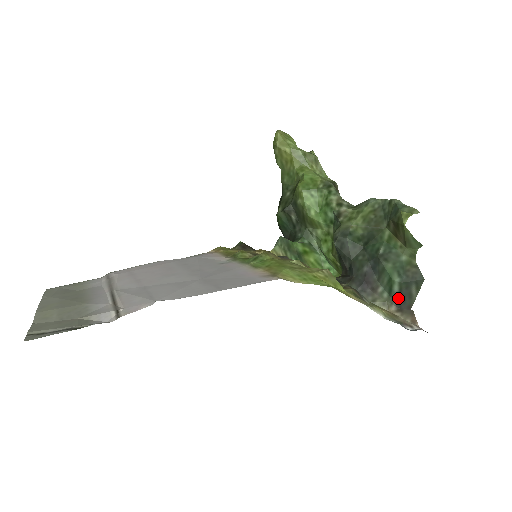
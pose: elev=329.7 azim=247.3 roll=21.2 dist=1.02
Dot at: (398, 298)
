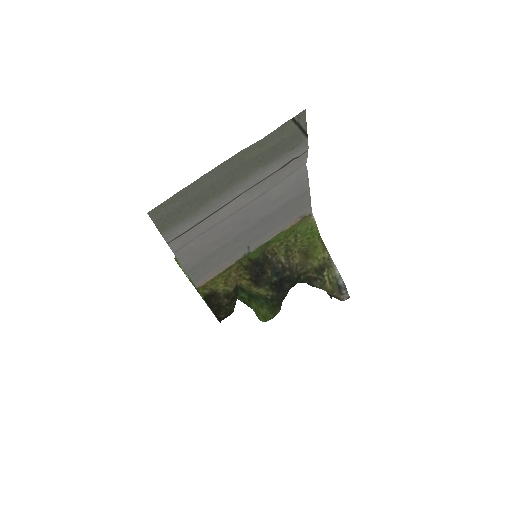
Dot at: occluded
